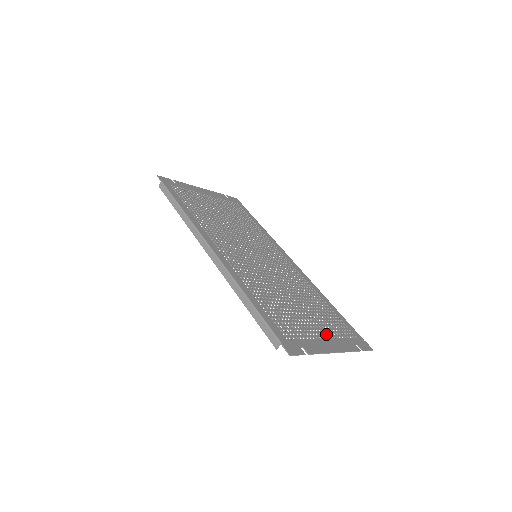
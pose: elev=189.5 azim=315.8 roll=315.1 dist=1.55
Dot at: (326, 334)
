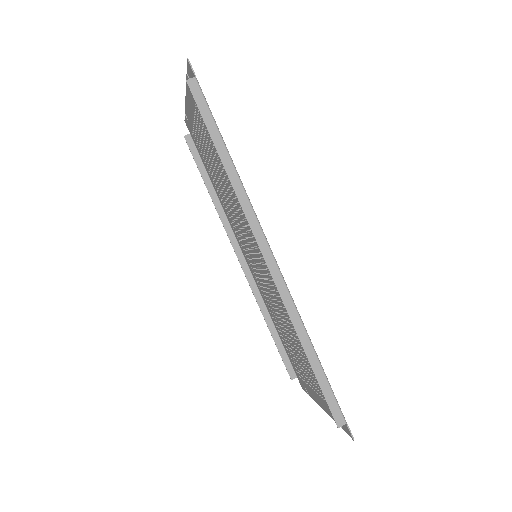
Dot at: (310, 383)
